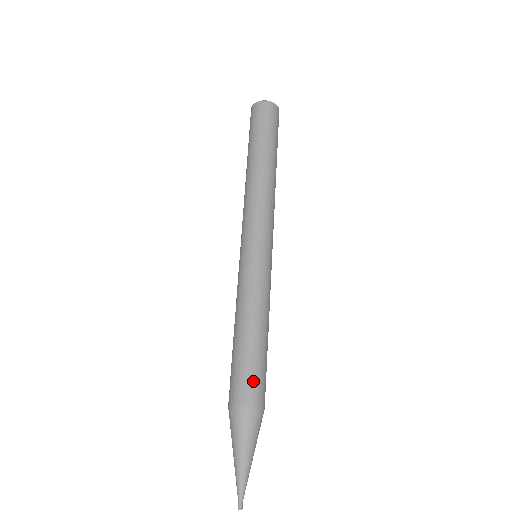
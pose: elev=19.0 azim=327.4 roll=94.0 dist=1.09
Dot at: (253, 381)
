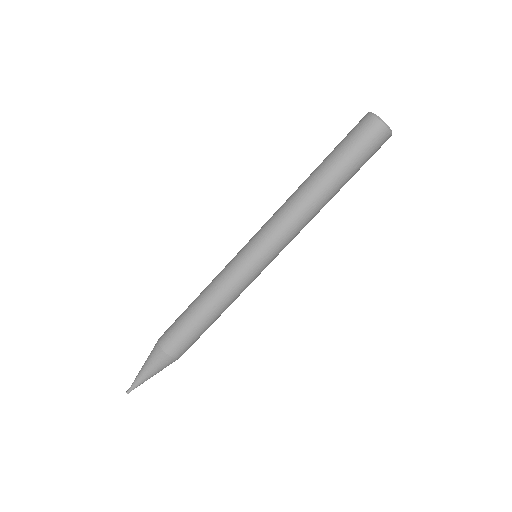
Dot at: (177, 338)
